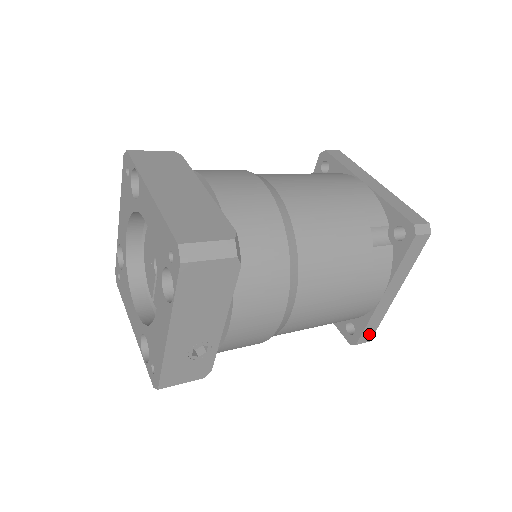
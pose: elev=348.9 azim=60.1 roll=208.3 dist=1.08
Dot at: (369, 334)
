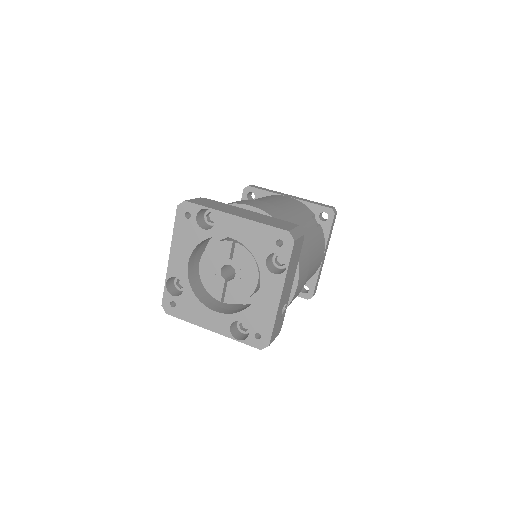
Dot at: (316, 288)
